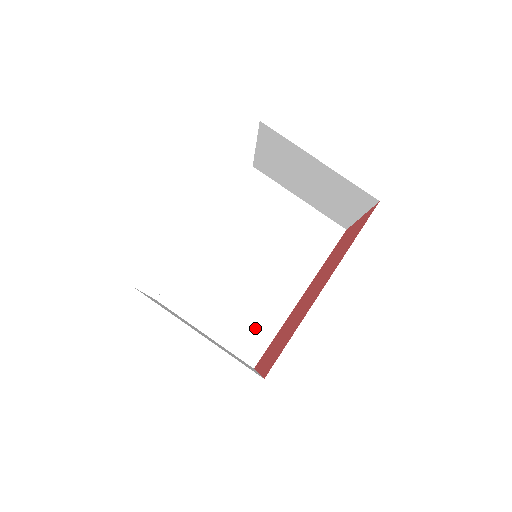
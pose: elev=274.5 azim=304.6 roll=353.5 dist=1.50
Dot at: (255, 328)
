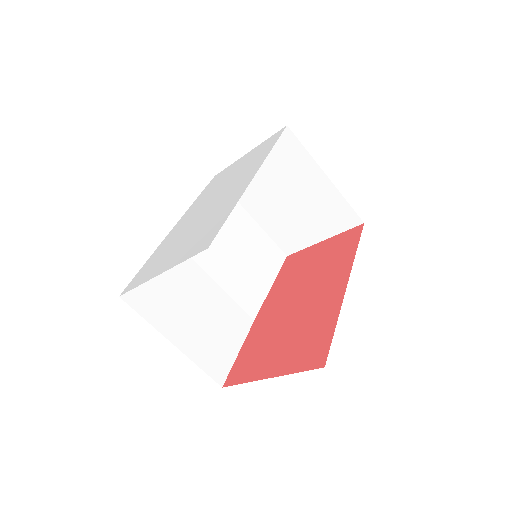
Dot at: (221, 342)
